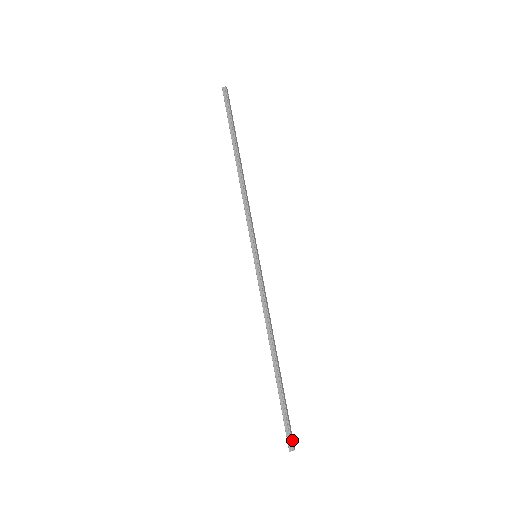
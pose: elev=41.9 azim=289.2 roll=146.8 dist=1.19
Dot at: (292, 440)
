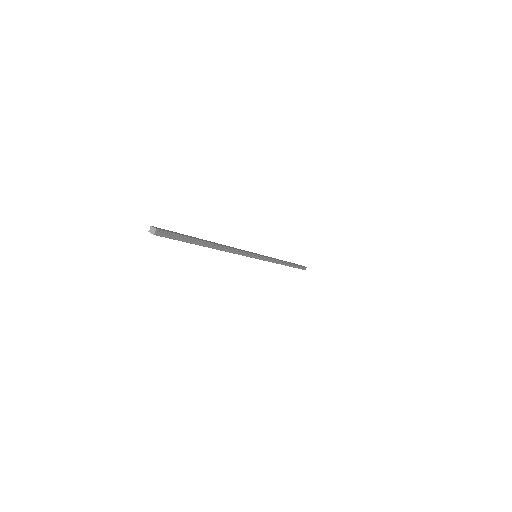
Dot at: (161, 229)
